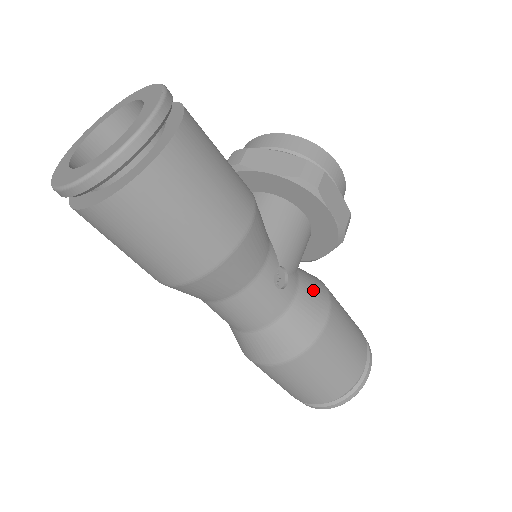
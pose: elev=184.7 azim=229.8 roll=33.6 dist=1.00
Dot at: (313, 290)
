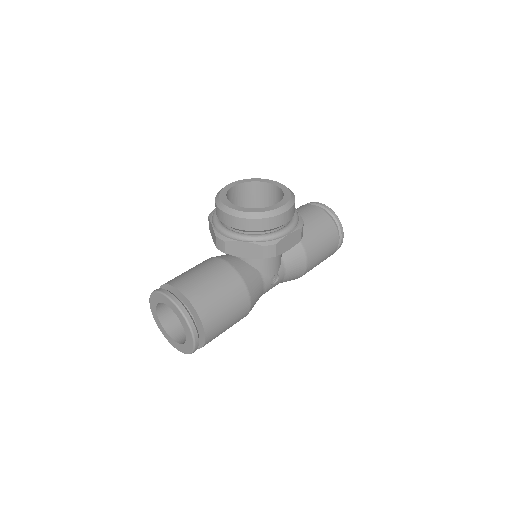
Dot at: (294, 260)
